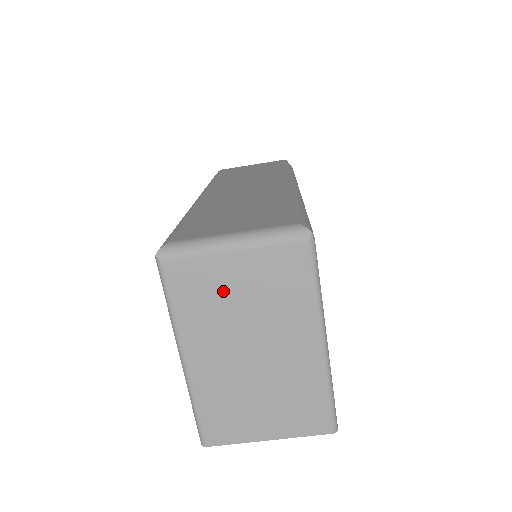
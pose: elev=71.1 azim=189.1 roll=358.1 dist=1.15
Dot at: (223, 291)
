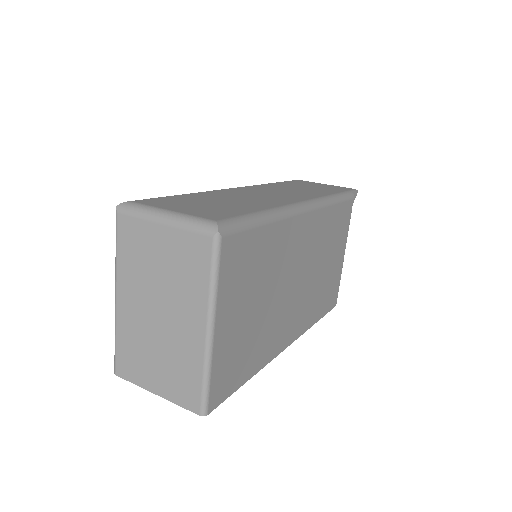
Dot at: (150, 253)
